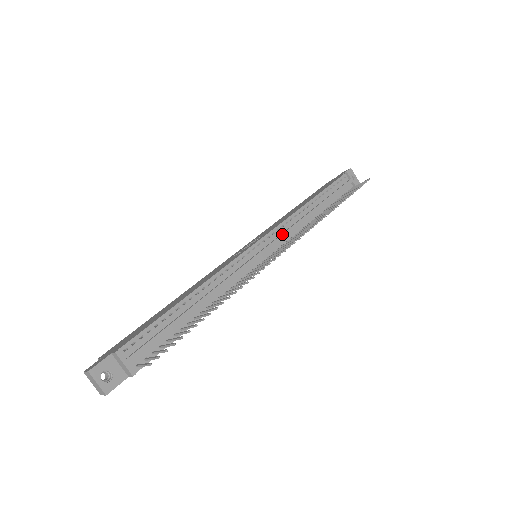
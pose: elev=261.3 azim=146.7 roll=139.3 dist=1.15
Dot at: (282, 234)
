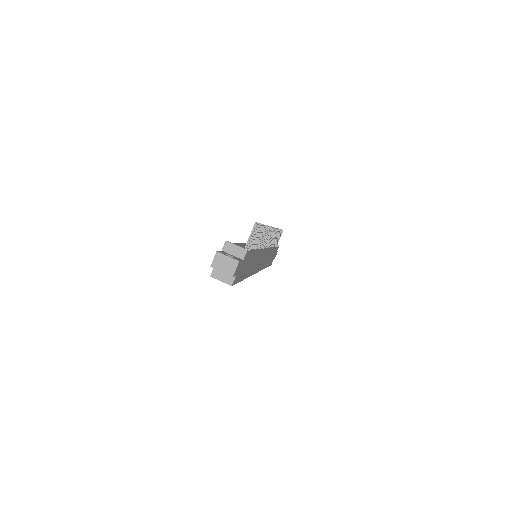
Dot at: occluded
